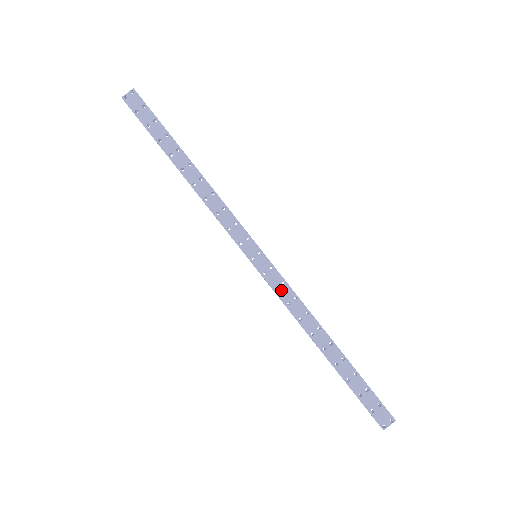
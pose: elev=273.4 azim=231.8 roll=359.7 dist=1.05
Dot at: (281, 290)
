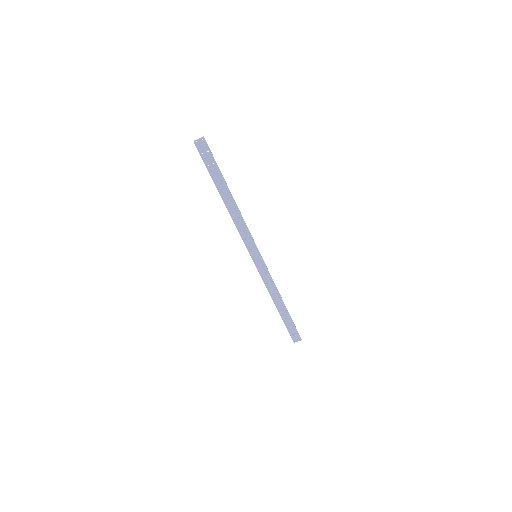
Dot at: (265, 276)
